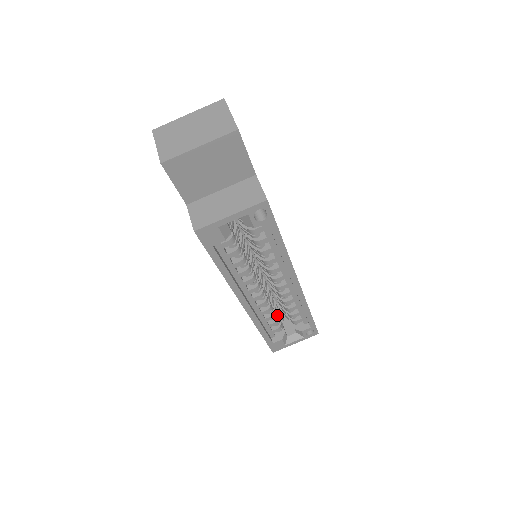
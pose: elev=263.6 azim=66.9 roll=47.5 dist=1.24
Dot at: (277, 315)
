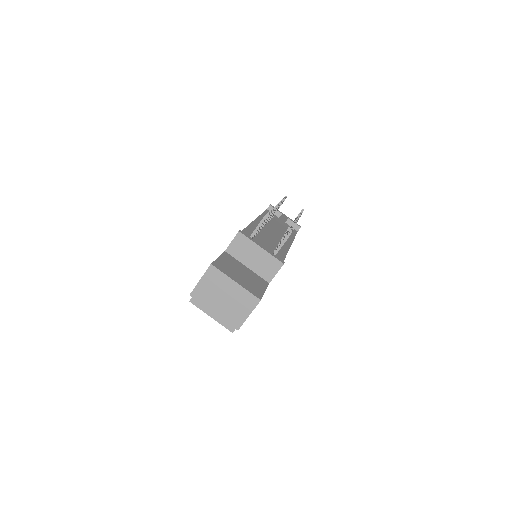
Dot at: occluded
